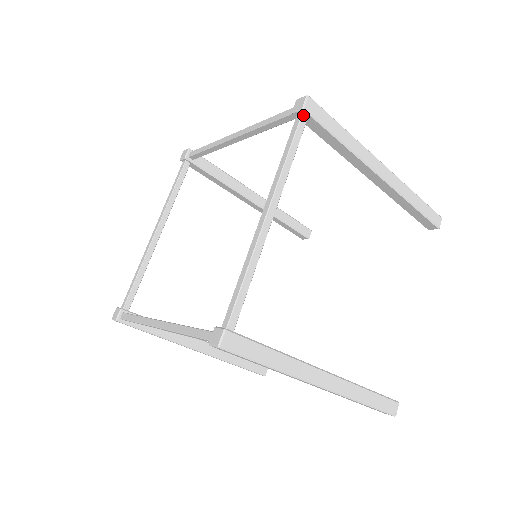
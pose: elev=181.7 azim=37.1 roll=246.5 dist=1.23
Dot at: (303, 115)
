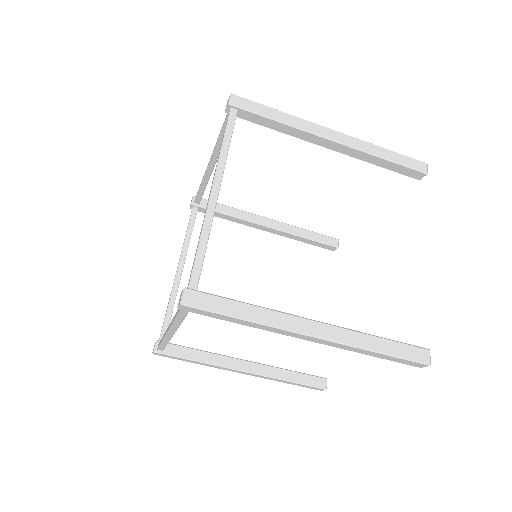
Dot at: (232, 109)
